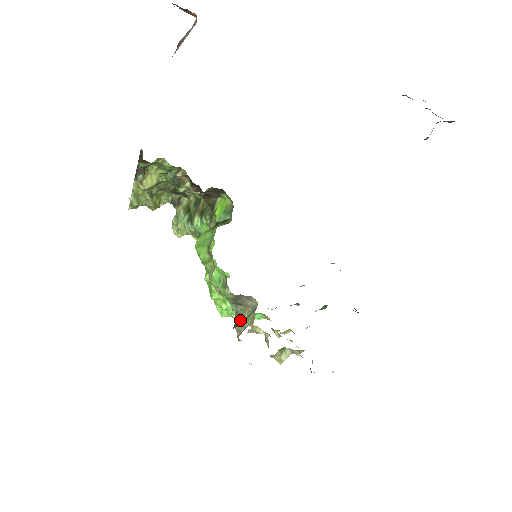
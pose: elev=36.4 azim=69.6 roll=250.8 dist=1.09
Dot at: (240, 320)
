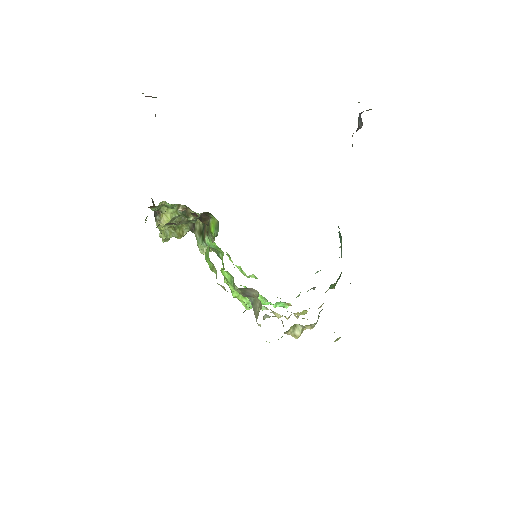
Dot at: (255, 309)
